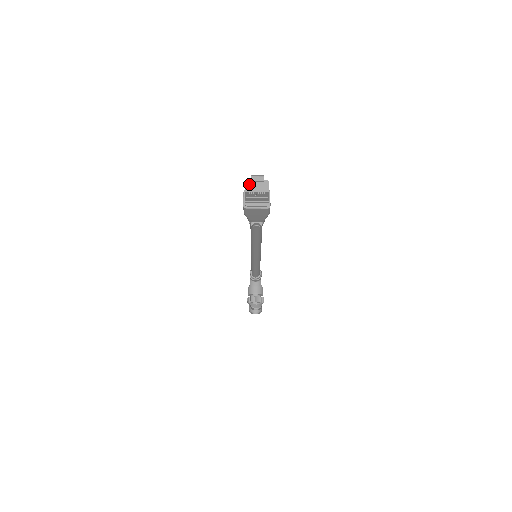
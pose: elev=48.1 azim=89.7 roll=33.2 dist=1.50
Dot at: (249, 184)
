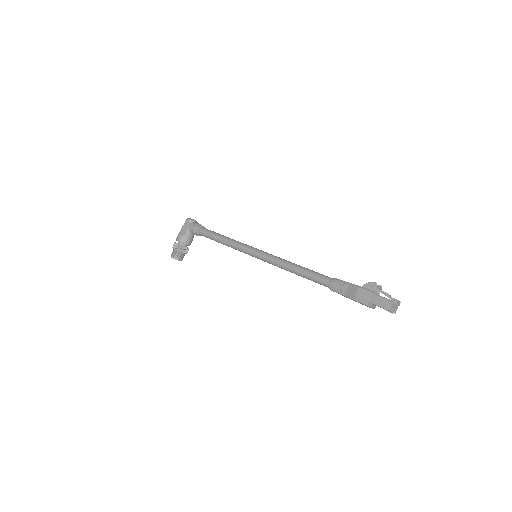
Dot at: (393, 305)
